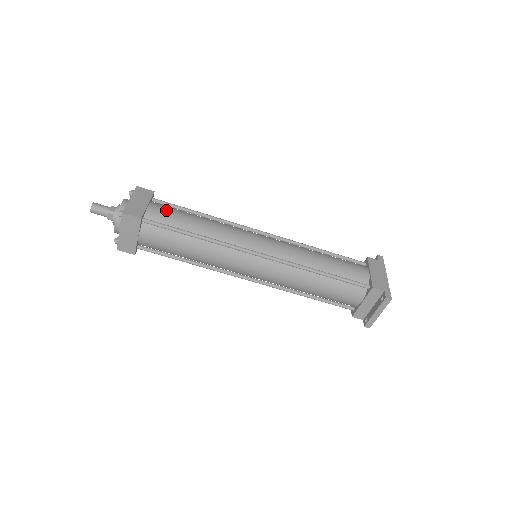
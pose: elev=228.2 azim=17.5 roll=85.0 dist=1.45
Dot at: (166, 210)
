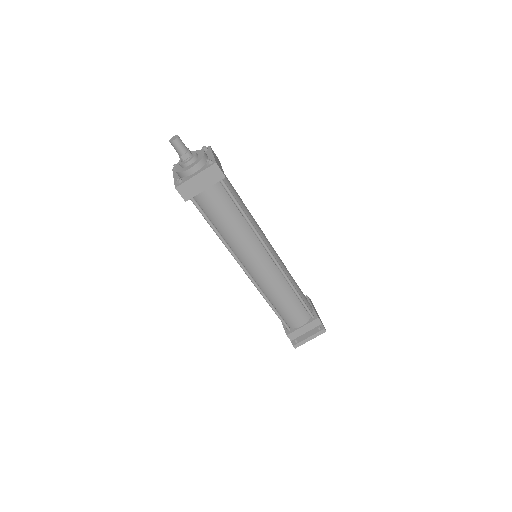
Dot at: occluded
